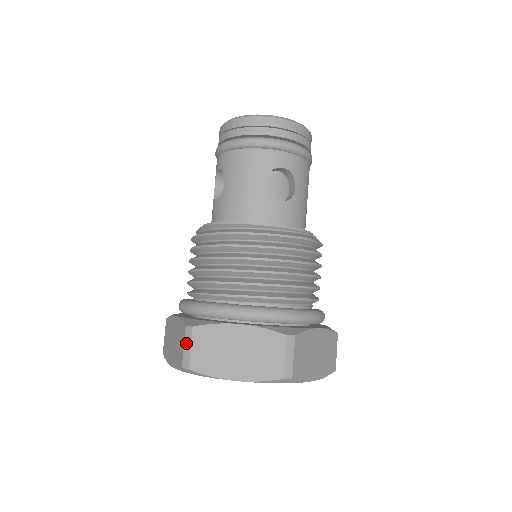
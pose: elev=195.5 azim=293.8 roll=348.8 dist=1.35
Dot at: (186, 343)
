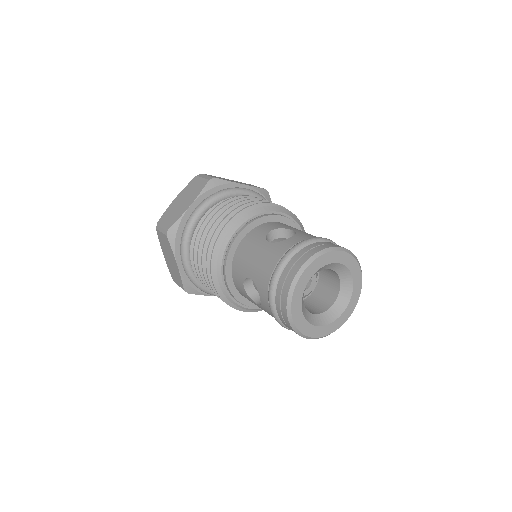
Dot at: occluded
